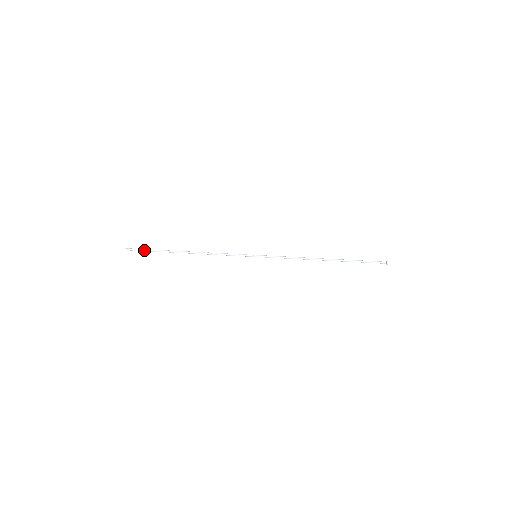
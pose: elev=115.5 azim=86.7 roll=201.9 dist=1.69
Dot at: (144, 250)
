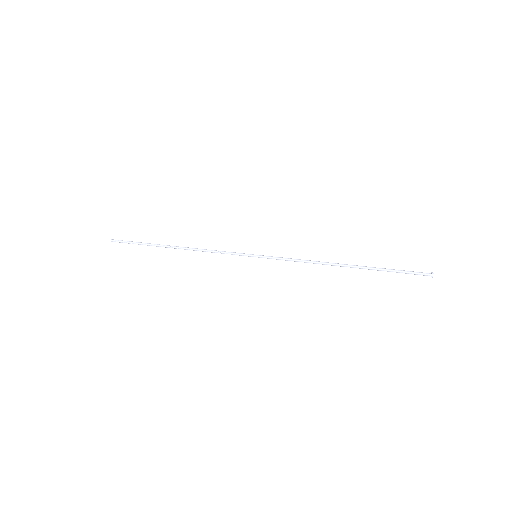
Dot at: (131, 241)
